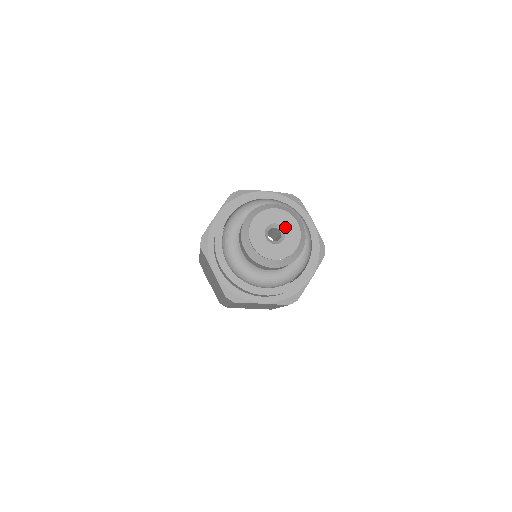
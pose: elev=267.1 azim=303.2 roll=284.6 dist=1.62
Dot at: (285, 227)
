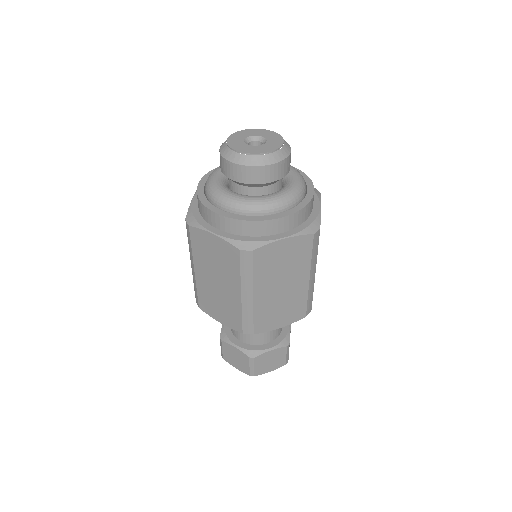
Dot at: (262, 135)
